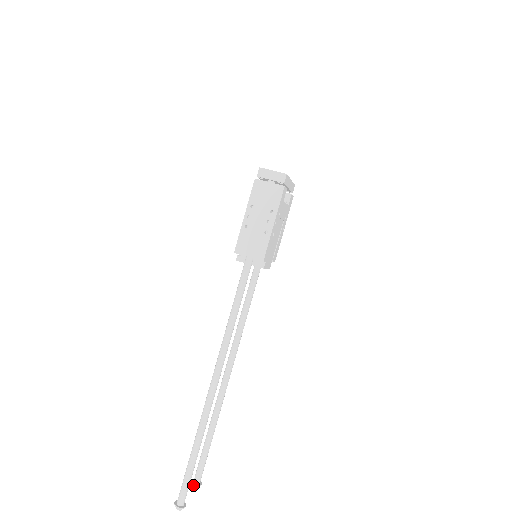
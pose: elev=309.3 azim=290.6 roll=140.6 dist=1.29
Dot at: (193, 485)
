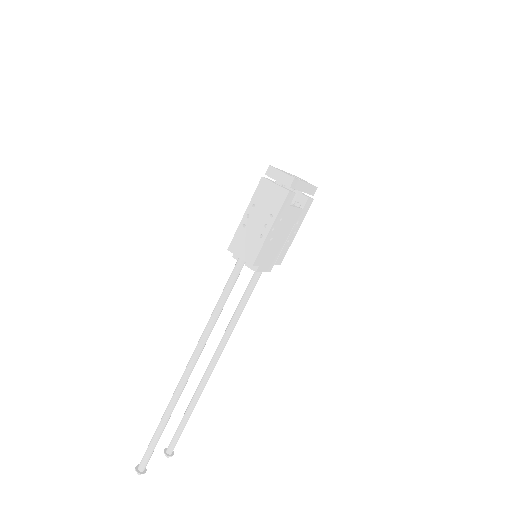
Dot at: (165, 453)
